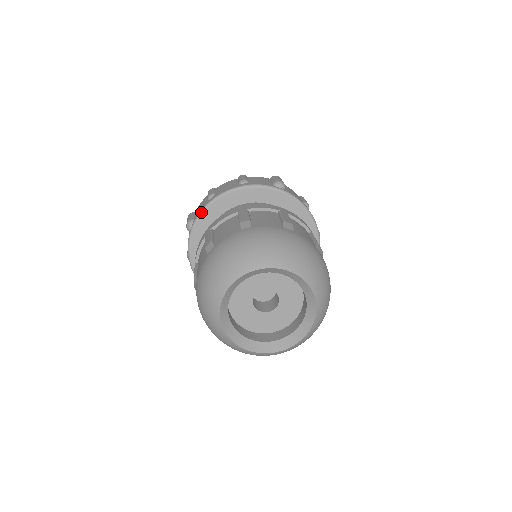
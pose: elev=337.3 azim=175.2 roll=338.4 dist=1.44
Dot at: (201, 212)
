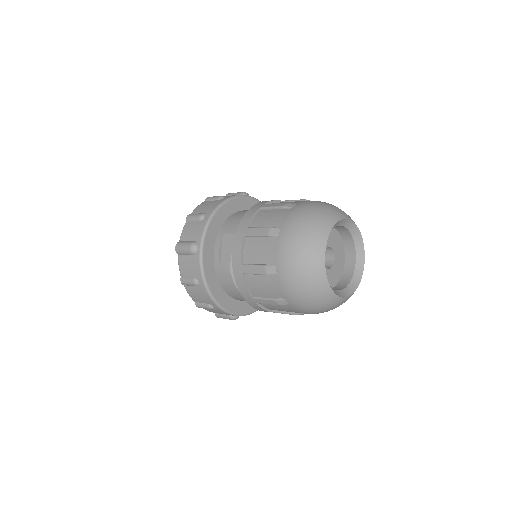
Dot at: (205, 230)
